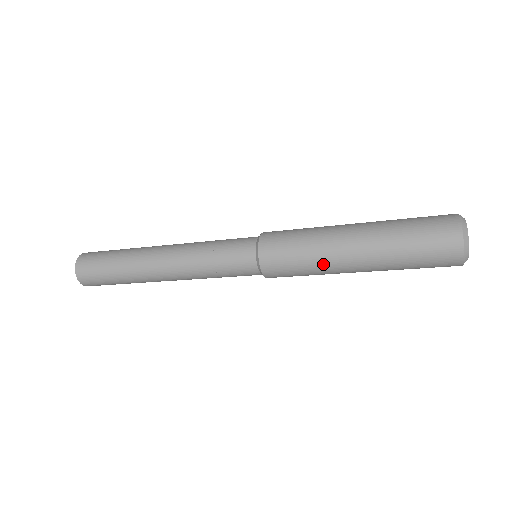
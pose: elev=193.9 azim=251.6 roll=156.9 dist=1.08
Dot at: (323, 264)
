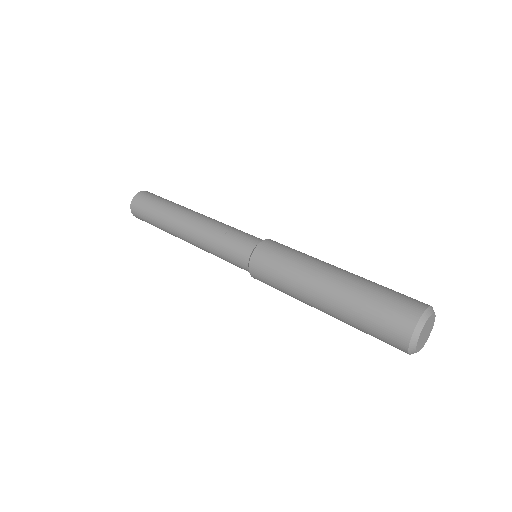
Dot at: occluded
